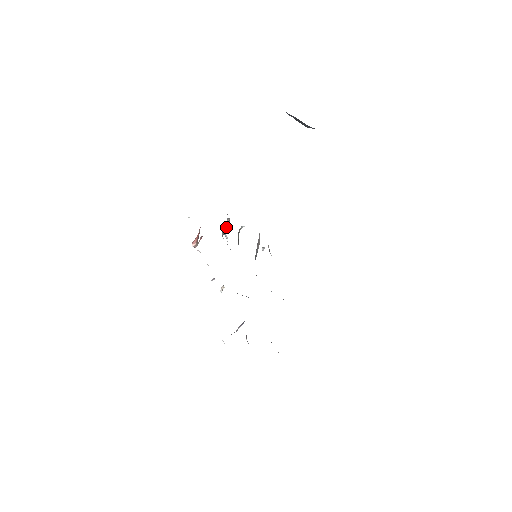
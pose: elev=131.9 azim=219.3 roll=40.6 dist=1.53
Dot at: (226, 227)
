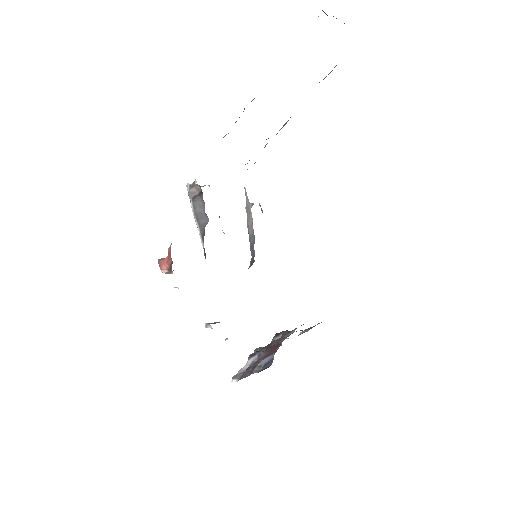
Dot at: (199, 207)
